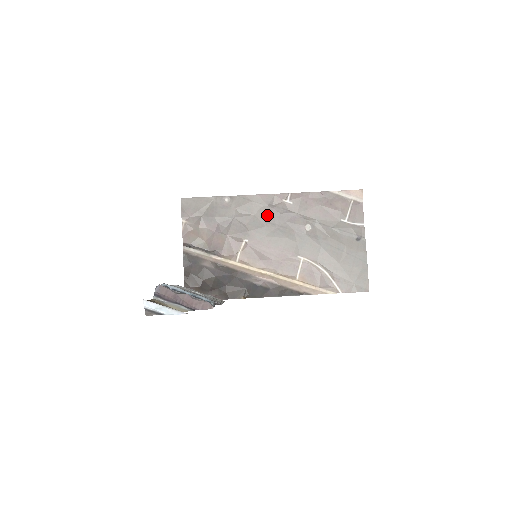
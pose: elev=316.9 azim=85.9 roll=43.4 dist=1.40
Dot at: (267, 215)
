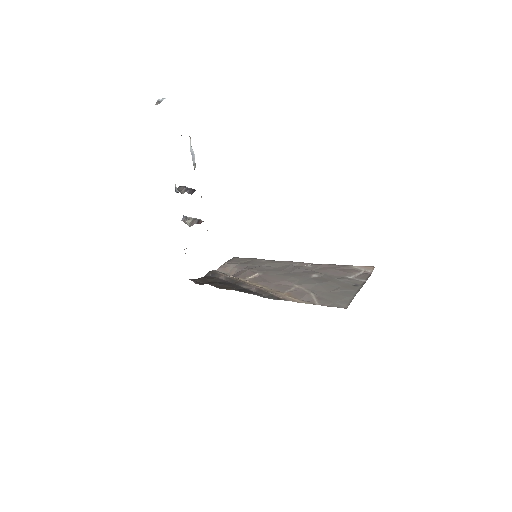
Dot at: (287, 268)
